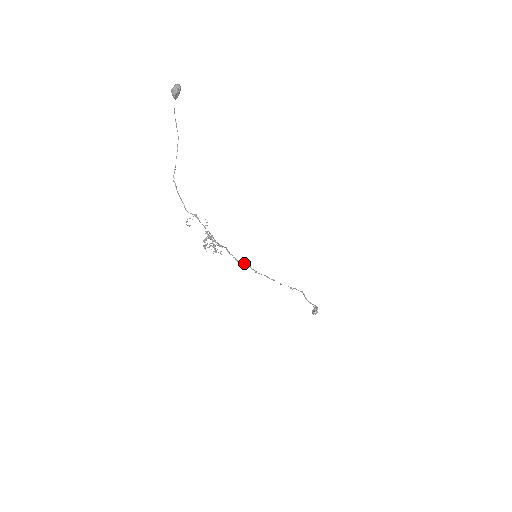
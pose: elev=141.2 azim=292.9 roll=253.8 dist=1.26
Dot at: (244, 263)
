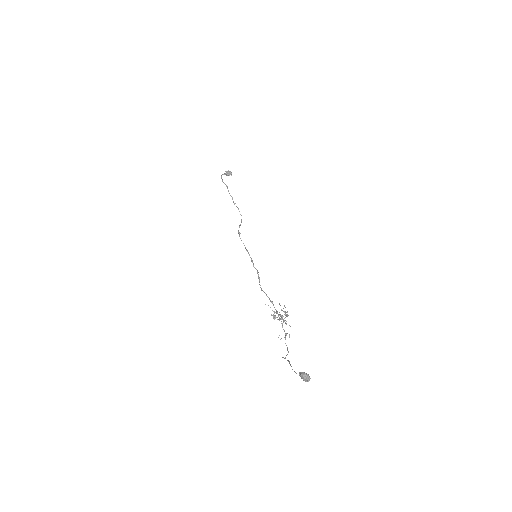
Dot at: (254, 267)
